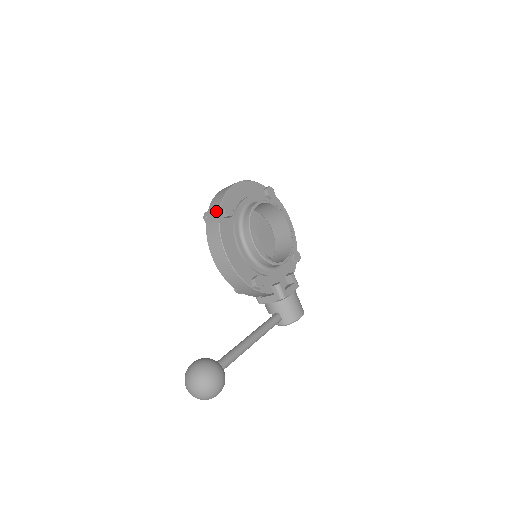
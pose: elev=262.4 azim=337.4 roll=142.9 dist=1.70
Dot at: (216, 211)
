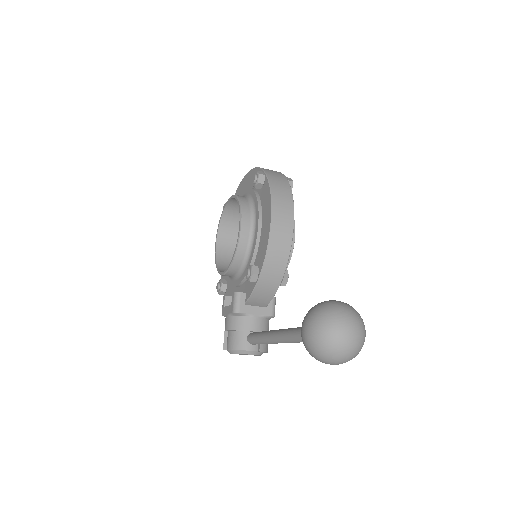
Dot at: (282, 177)
